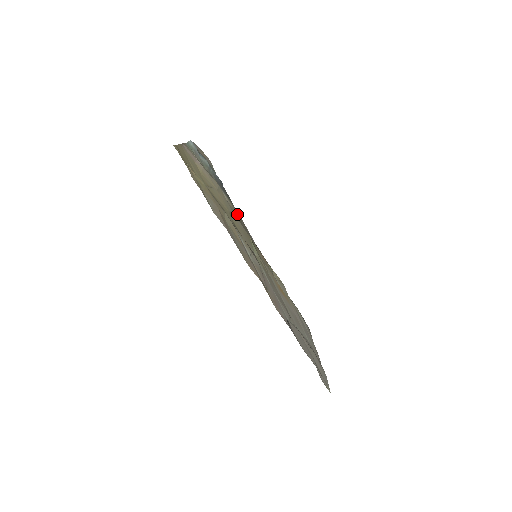
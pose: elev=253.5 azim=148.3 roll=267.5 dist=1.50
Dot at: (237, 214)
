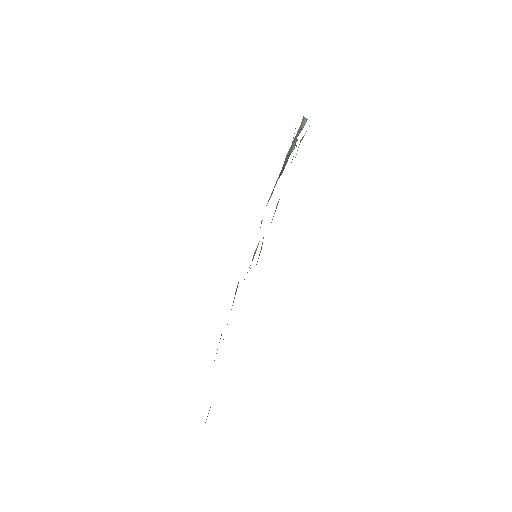
Dot at: occluded
